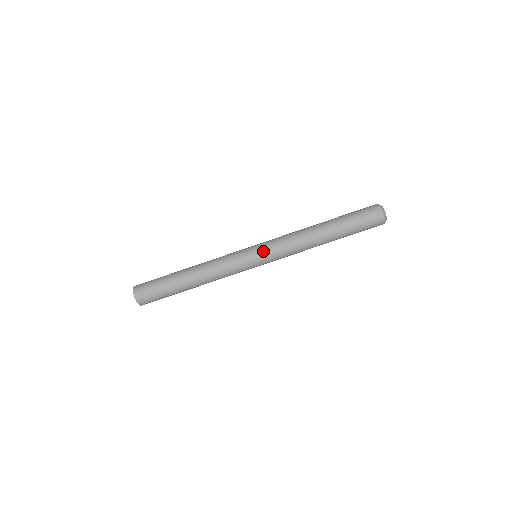
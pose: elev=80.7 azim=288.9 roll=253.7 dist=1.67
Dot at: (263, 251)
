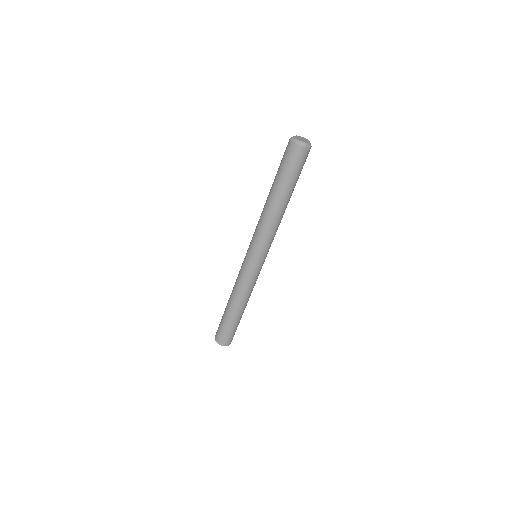
Dot at: (255, 254)
